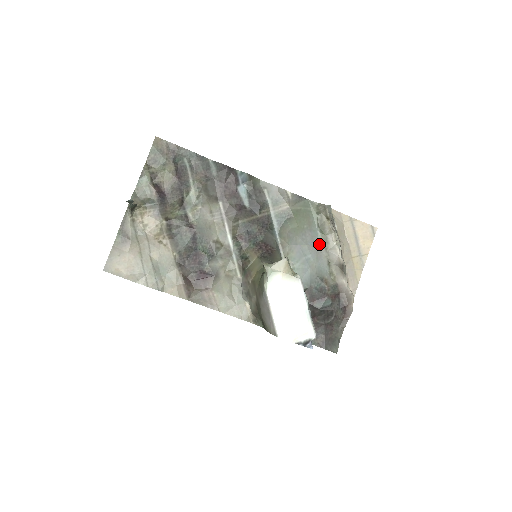
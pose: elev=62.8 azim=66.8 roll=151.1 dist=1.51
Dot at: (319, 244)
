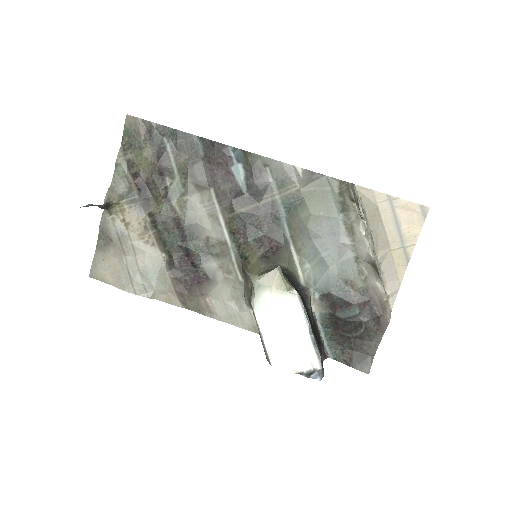
Dot at: (342, 235)
